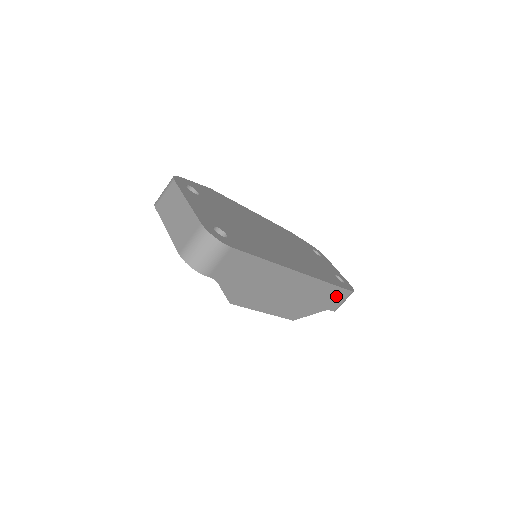
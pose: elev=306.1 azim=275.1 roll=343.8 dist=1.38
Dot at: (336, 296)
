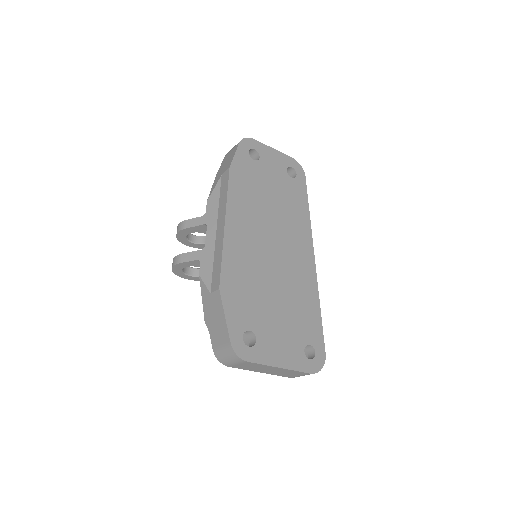
Dot at: occluded
